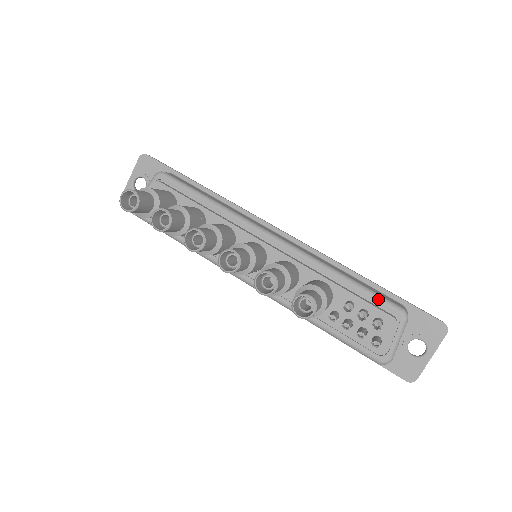
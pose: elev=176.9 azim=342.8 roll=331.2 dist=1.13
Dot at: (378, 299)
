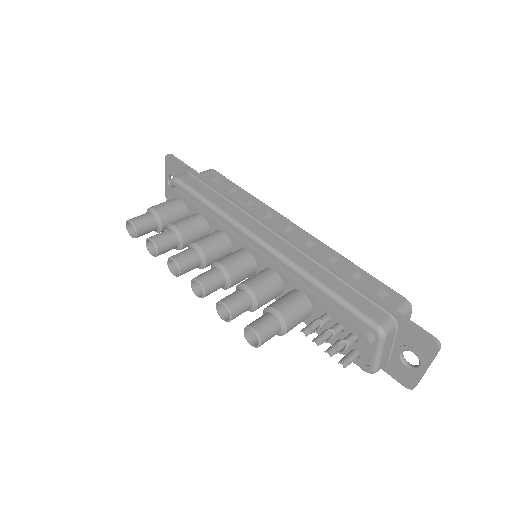
Dot at: (353, 314)
